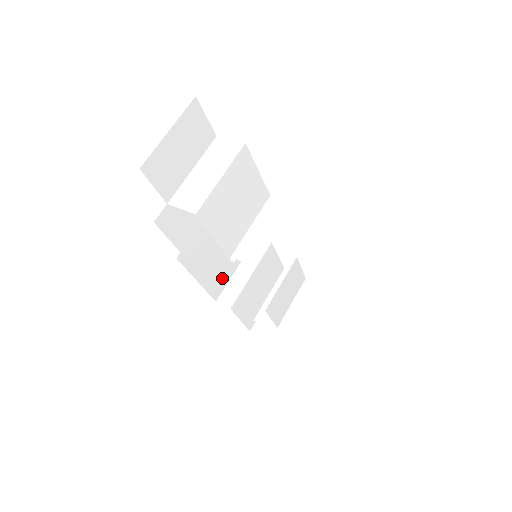
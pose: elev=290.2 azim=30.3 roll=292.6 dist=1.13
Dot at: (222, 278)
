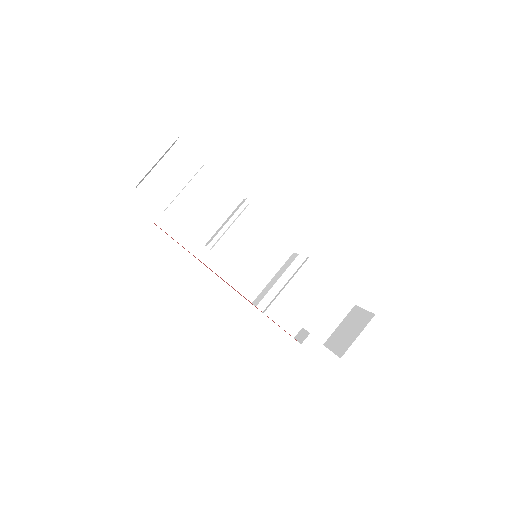
Dot at: (255, 283)
